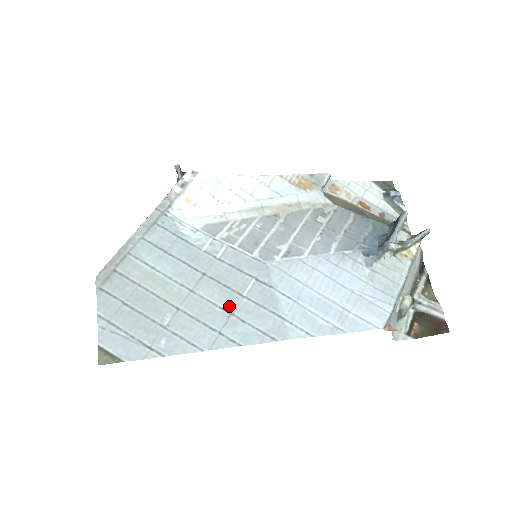
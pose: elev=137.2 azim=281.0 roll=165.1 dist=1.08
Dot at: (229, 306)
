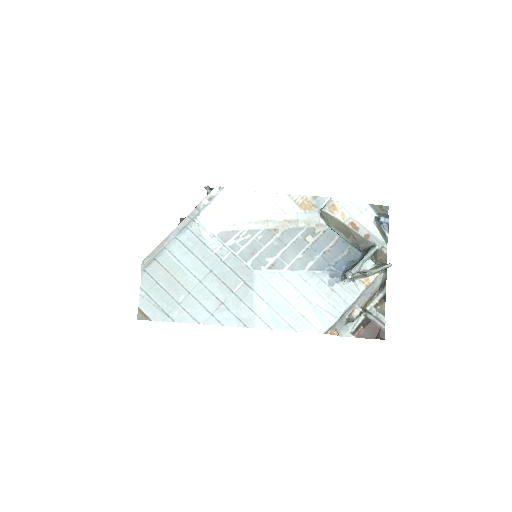
Dot at: (222, 297)
